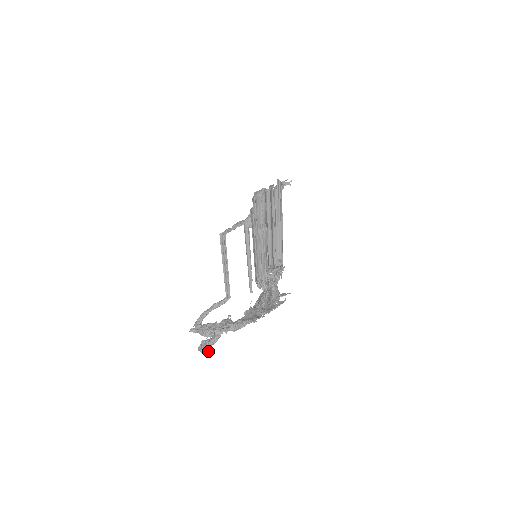
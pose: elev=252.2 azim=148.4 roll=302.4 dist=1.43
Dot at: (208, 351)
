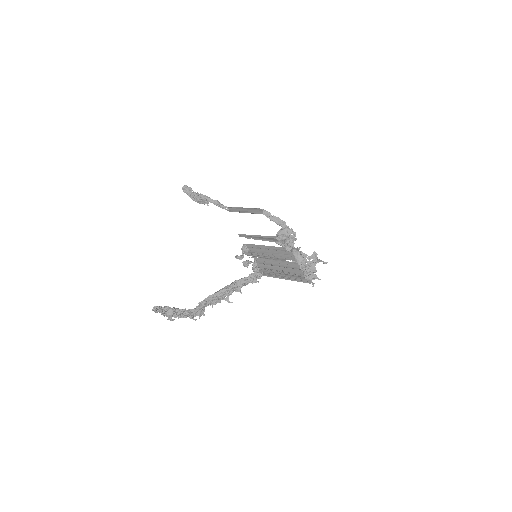
Dot at: occluded
